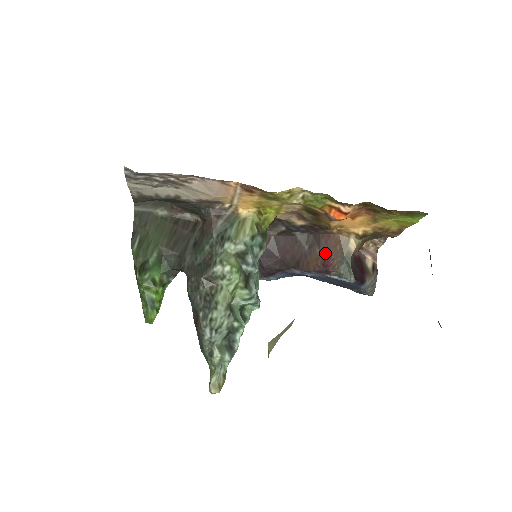
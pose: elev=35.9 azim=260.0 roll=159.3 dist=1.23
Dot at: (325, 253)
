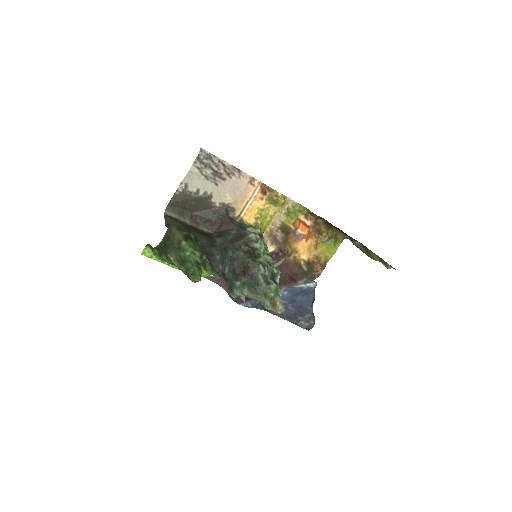
Dot at: (289, 273)
